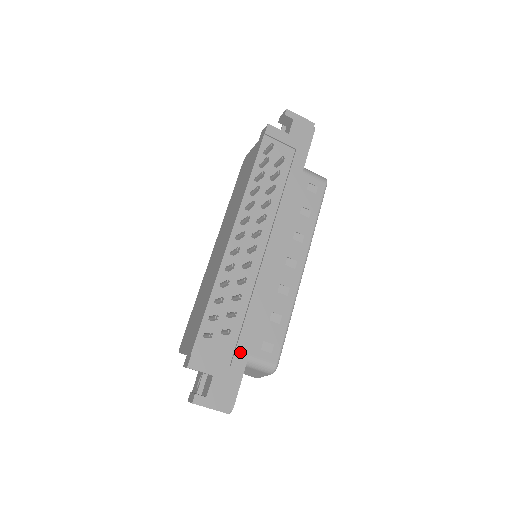
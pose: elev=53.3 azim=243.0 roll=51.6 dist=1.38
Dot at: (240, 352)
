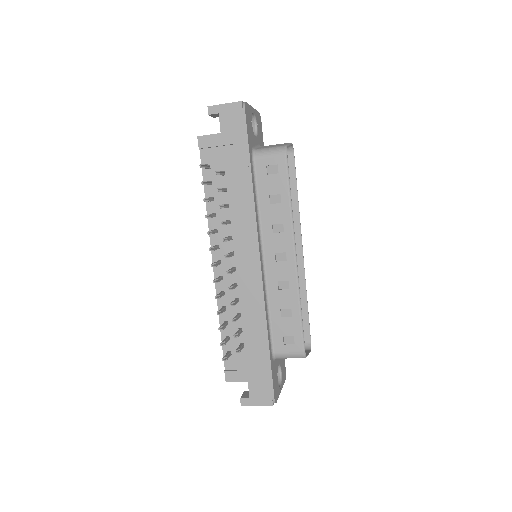
Dot at: (261, 357)
